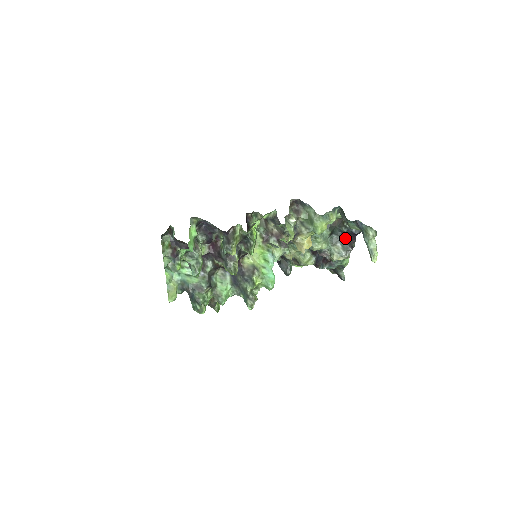
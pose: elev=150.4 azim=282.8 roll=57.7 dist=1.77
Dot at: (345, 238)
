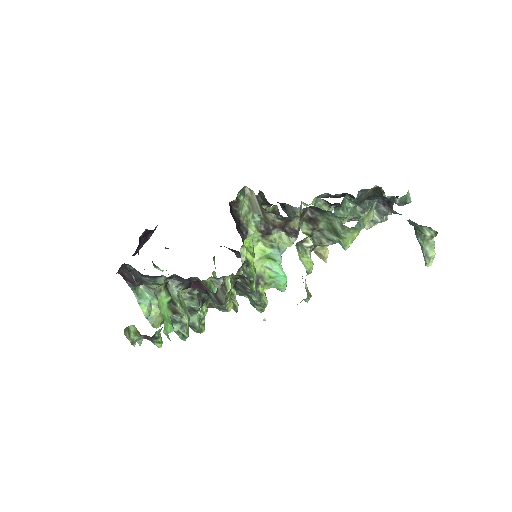
Dot at: (382, 201)
